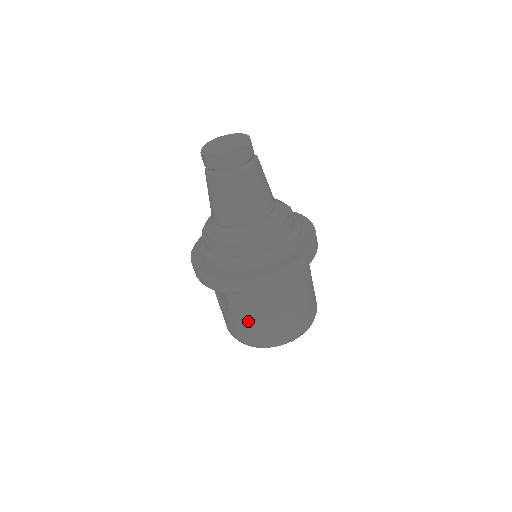
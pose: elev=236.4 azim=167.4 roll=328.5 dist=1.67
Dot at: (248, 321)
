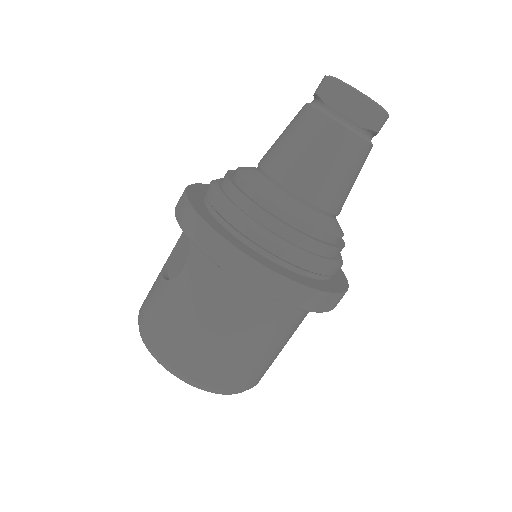
Dot at: (181, 313)
